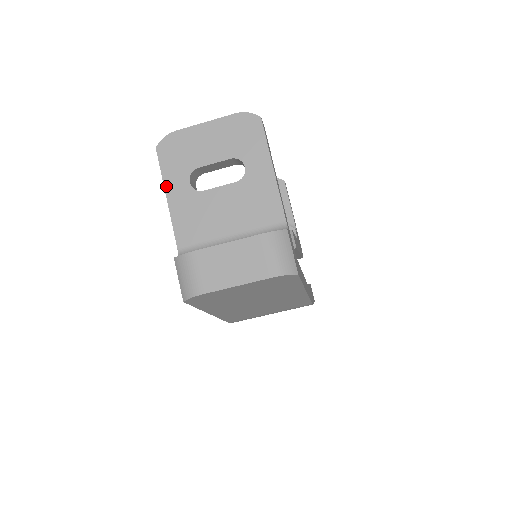
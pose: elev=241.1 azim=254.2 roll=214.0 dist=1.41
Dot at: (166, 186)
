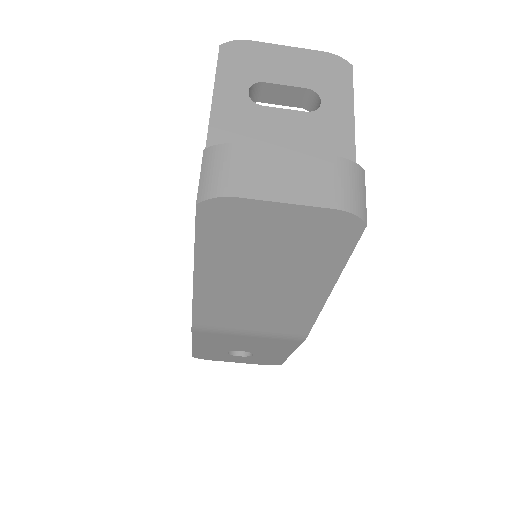
Dot at: (217, 84)
